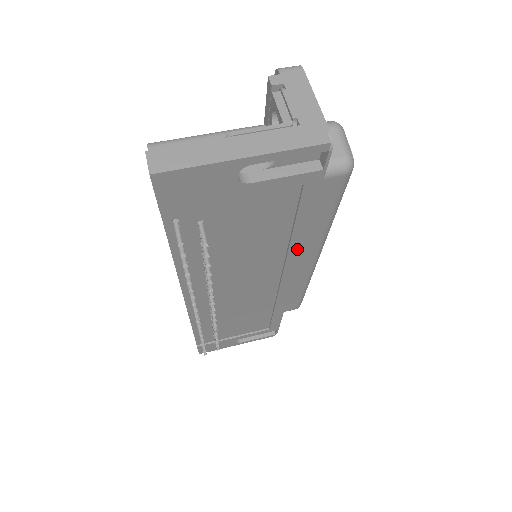
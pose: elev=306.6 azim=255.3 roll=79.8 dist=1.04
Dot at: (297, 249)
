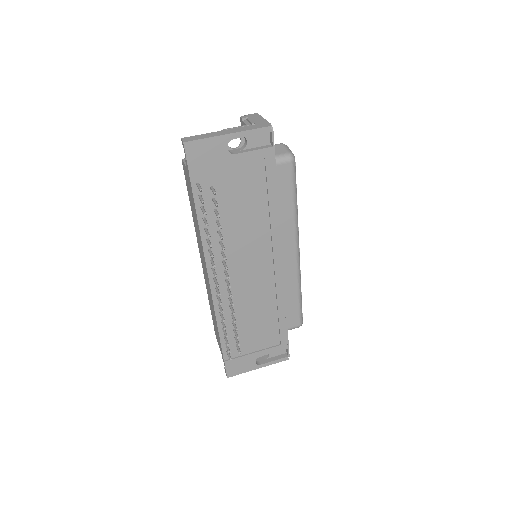
Dot at: (276, 225)
